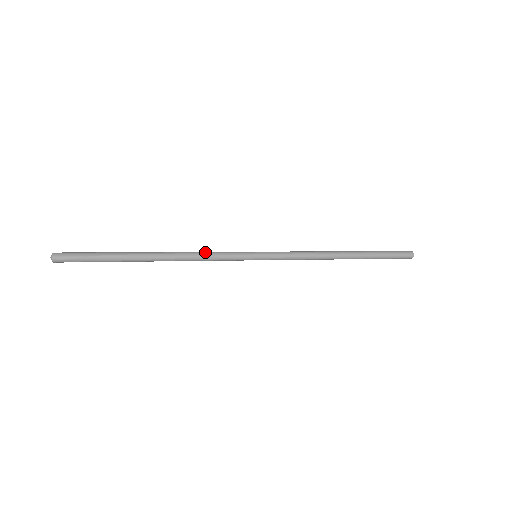
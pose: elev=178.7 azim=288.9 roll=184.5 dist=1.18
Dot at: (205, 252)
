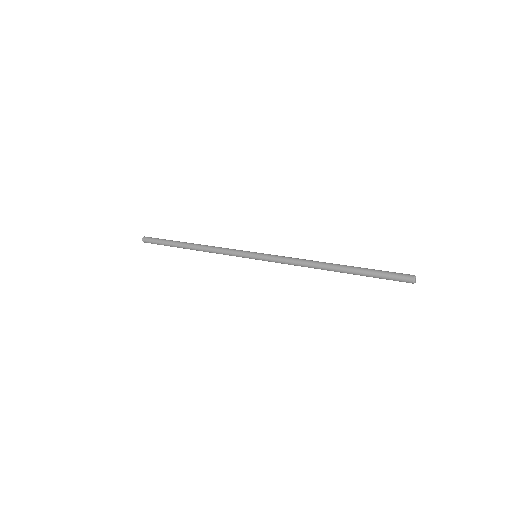
Dot at: (220, 248)
